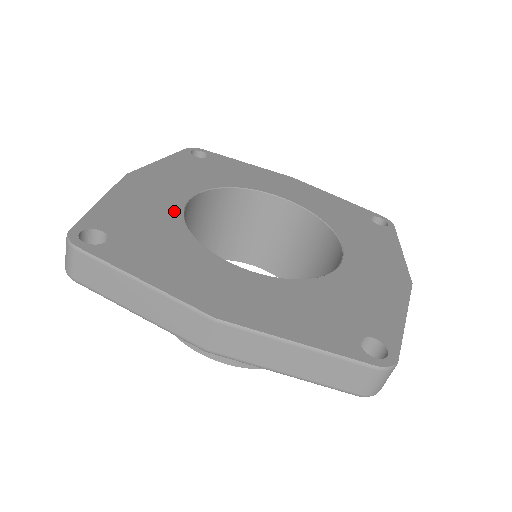
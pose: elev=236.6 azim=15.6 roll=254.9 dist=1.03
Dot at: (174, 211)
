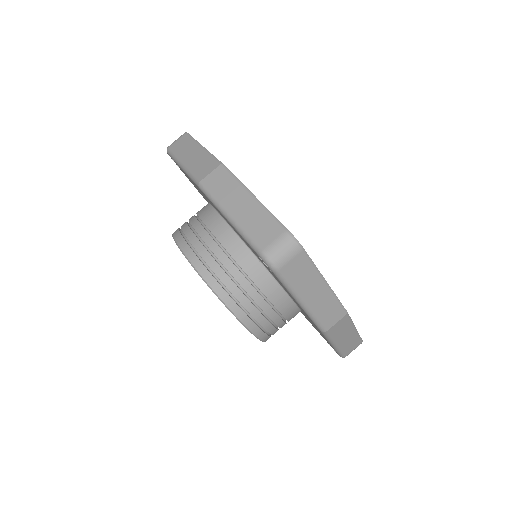
Dot at: occluded
